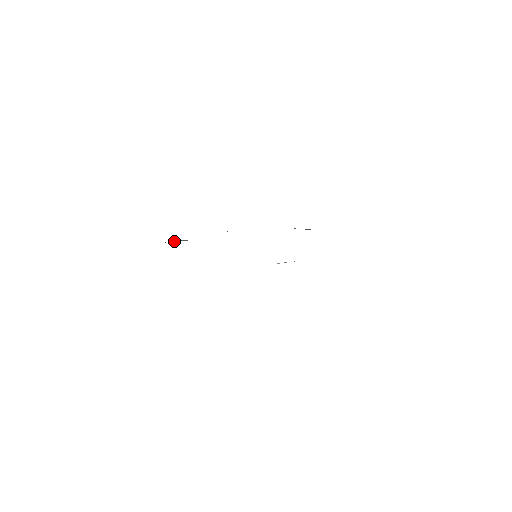
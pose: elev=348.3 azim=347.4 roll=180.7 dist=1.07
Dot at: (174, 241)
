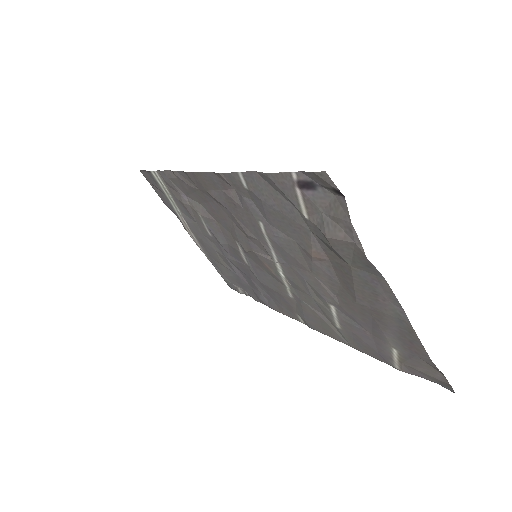
Dot at: (177, 189)
